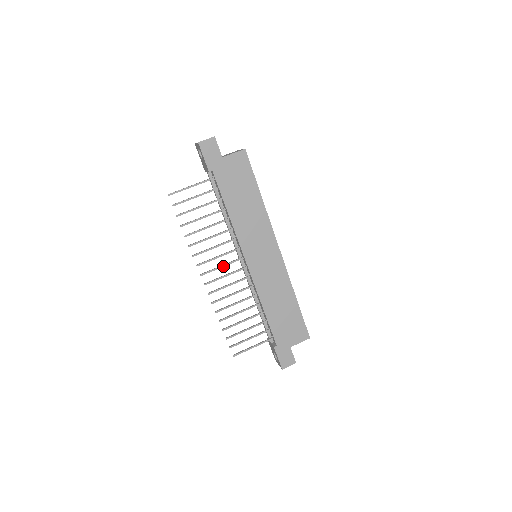
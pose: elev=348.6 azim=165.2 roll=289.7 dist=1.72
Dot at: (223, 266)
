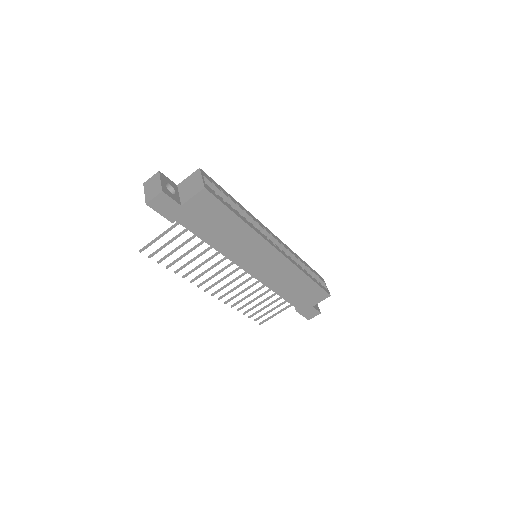
Dot at: occluded
